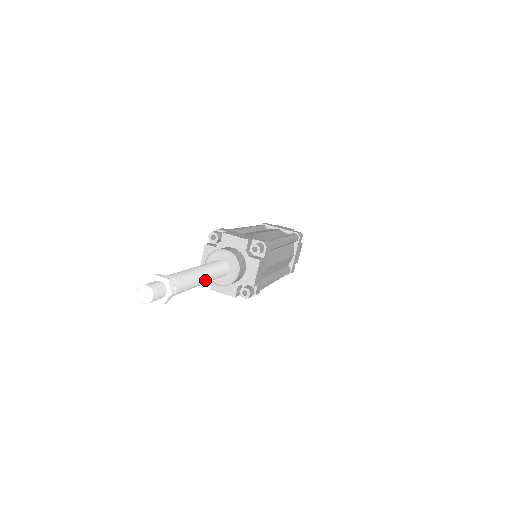
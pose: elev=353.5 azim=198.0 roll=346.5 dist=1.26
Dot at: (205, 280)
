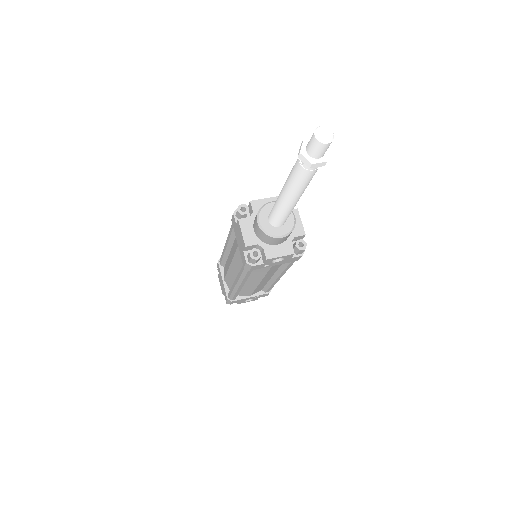
Dot at: occluded
